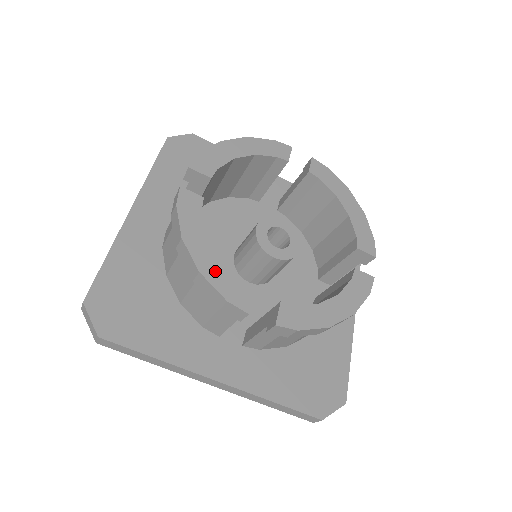
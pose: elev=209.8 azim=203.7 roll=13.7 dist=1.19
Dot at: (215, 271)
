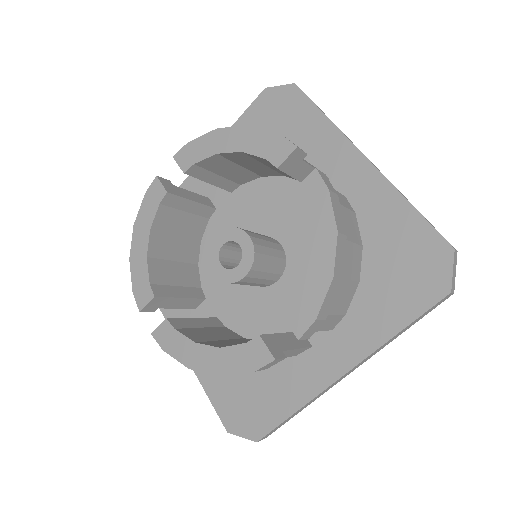
Dot at: (139, 264)
